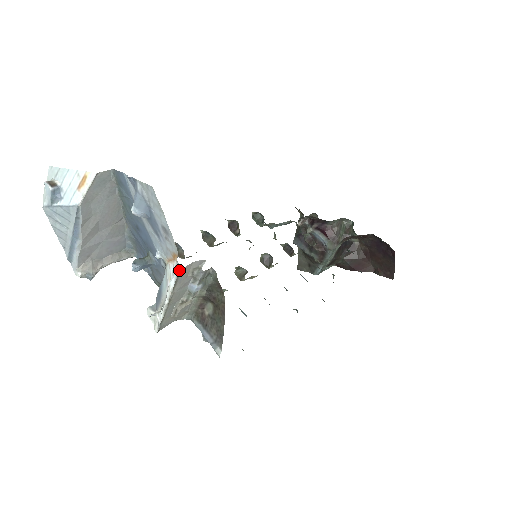
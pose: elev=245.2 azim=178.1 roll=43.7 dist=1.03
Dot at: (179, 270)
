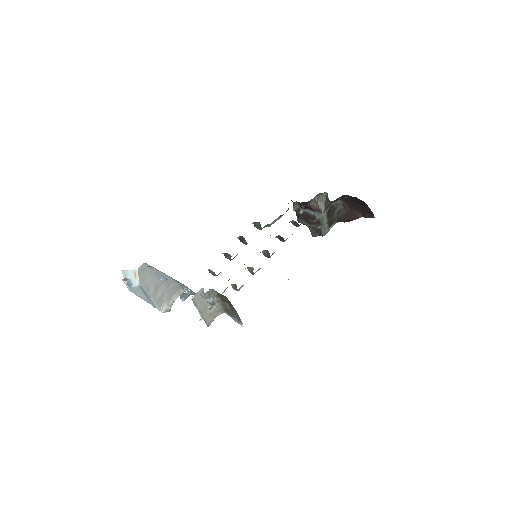
Dot at: (191, 299)
